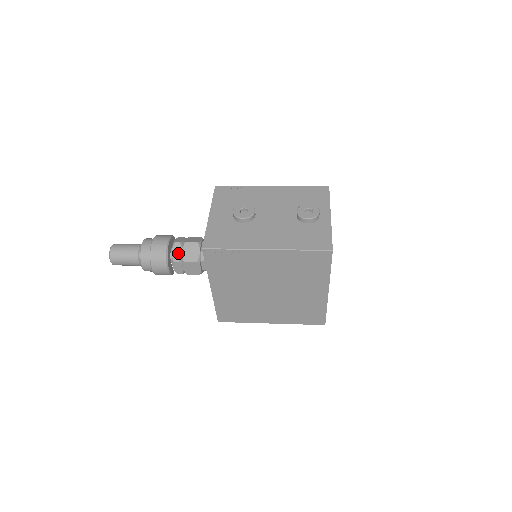
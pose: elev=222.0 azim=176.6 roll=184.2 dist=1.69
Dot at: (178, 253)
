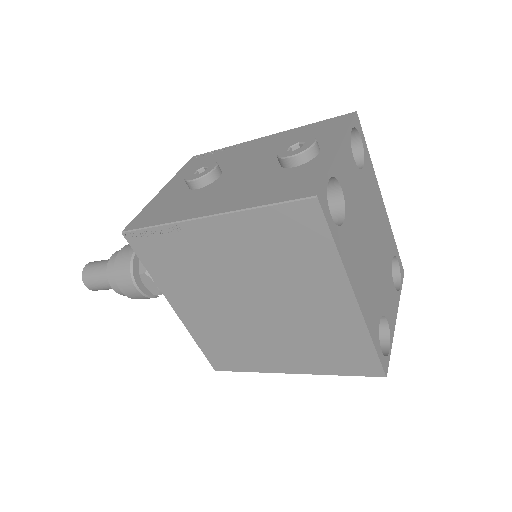
Dot at: occluded
